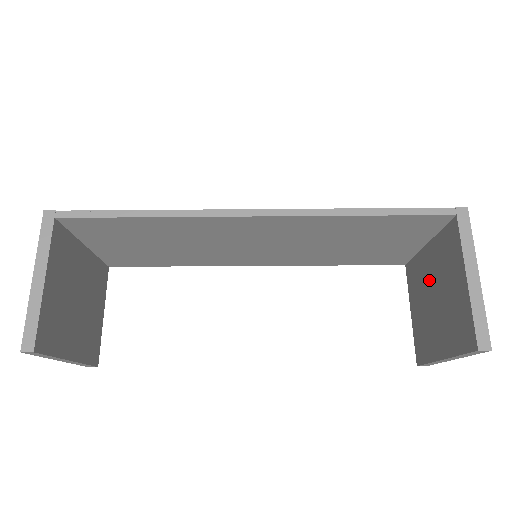
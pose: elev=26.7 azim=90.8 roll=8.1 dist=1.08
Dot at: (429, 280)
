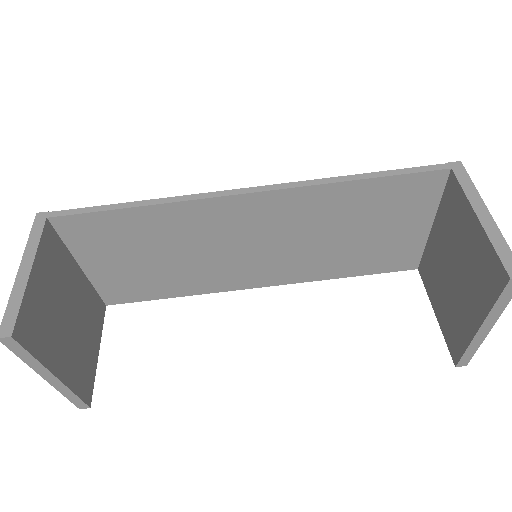
Dot at: (443, 259)
